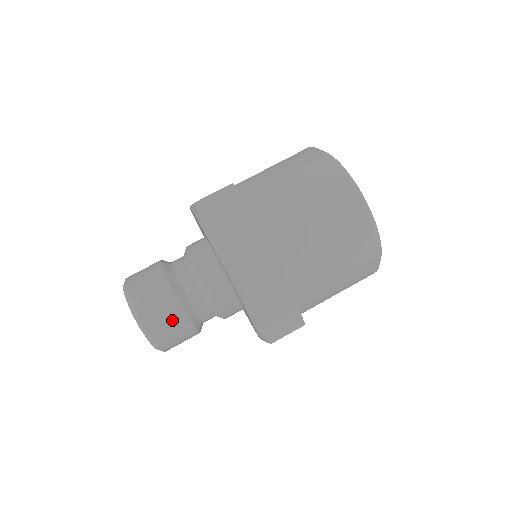
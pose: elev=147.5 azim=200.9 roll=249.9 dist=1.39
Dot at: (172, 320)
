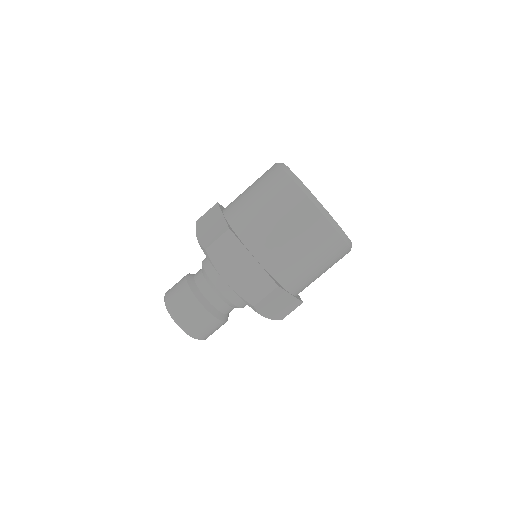
Dot at: (209, 325)
